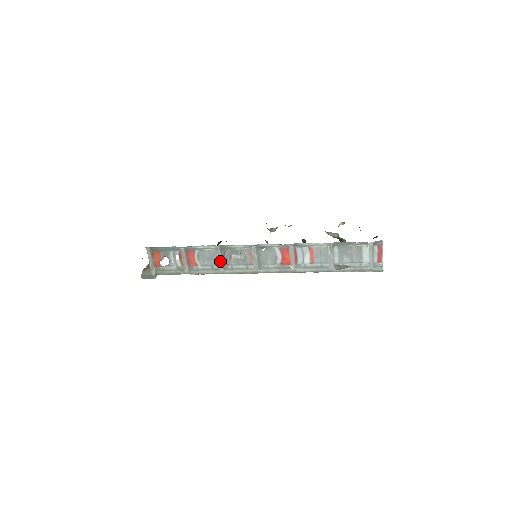
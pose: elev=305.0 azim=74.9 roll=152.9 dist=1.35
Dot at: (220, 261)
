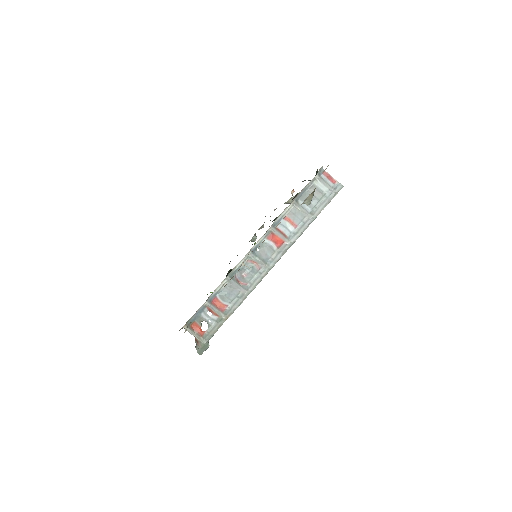
Dot at: (239, 287)
